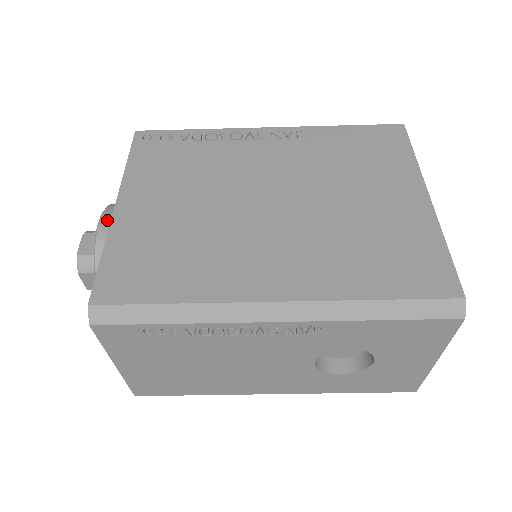
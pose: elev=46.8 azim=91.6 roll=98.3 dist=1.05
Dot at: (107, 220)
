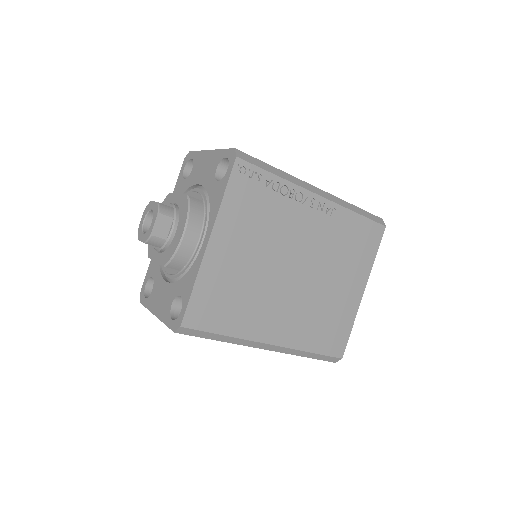
Dot at: (190, 234)
